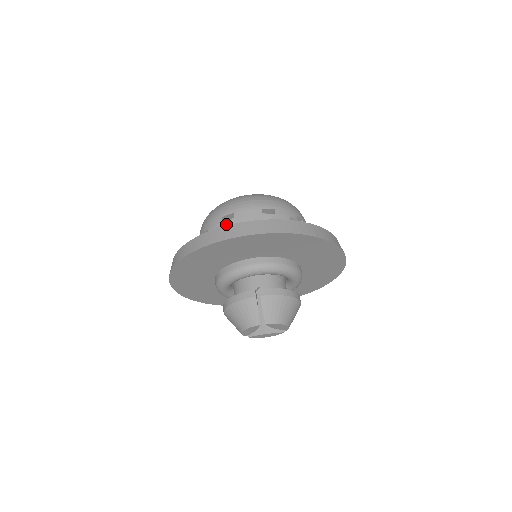
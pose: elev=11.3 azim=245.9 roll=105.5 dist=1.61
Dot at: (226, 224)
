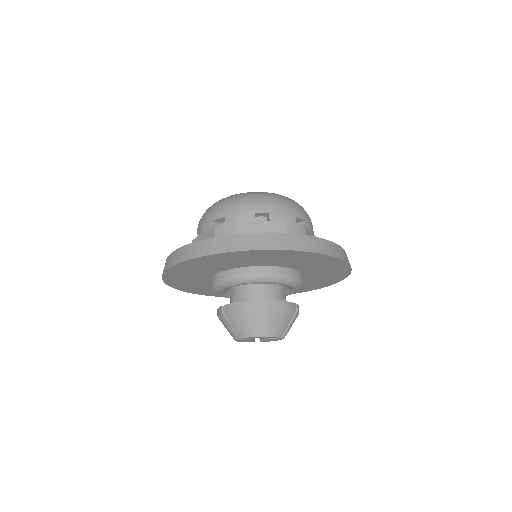
Dot at: occluded
